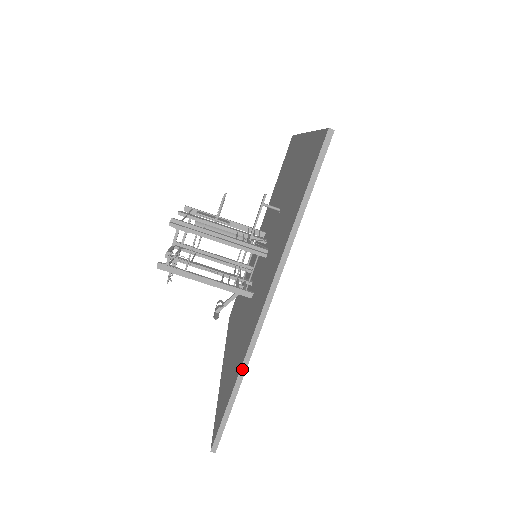
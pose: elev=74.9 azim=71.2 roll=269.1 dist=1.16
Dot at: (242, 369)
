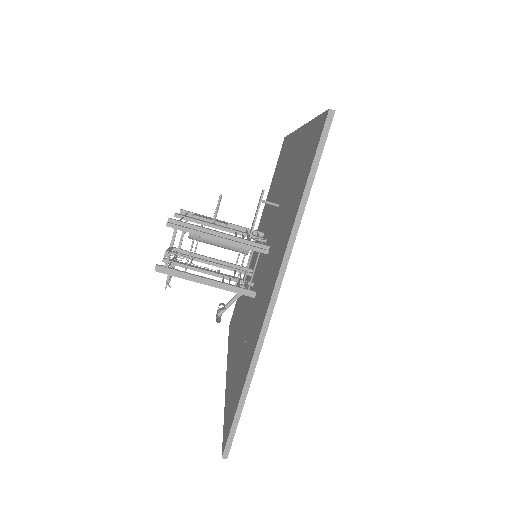
Dot at: (251, 366)
